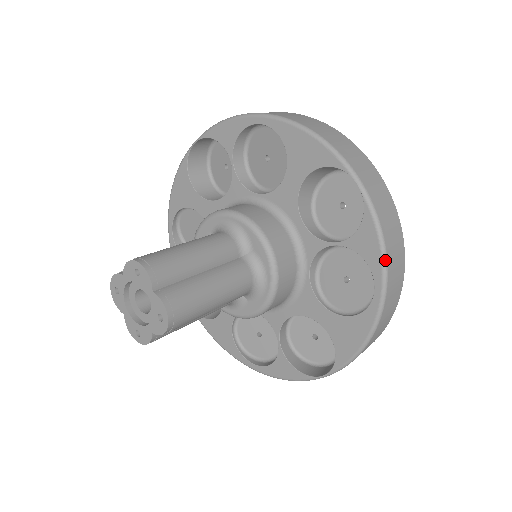
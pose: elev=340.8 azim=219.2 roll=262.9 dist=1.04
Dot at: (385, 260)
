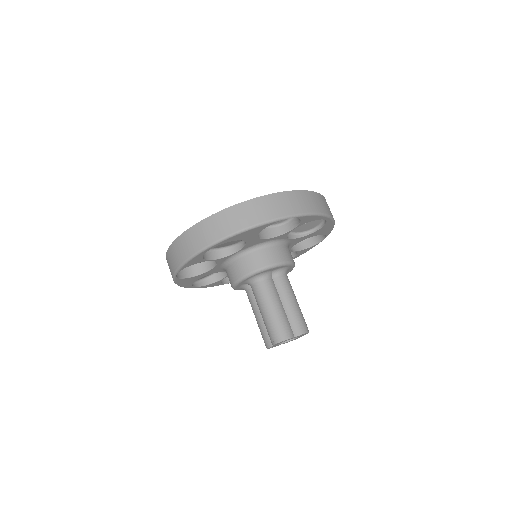
Dot at: occluded
